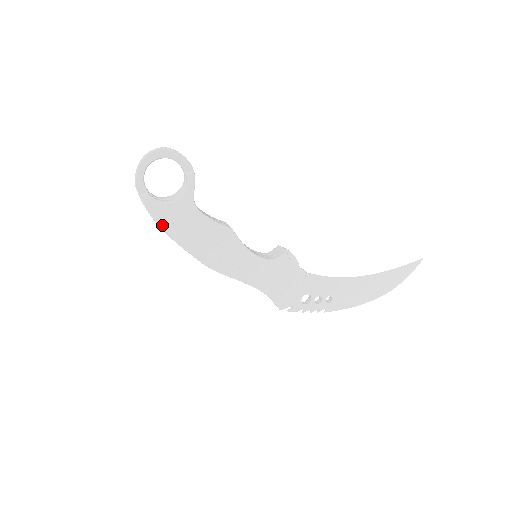
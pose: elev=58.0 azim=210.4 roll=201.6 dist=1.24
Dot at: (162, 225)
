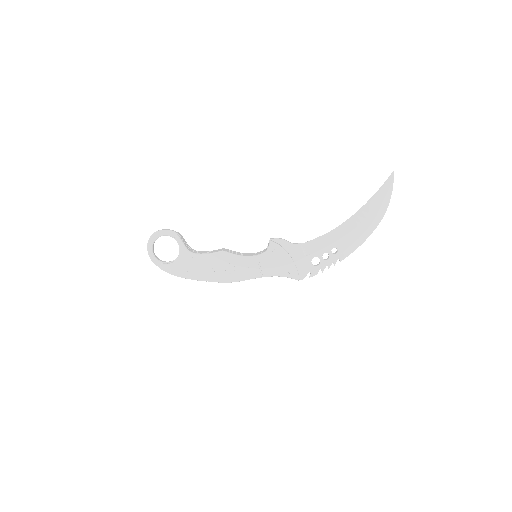
Dot at: (181, 276)
